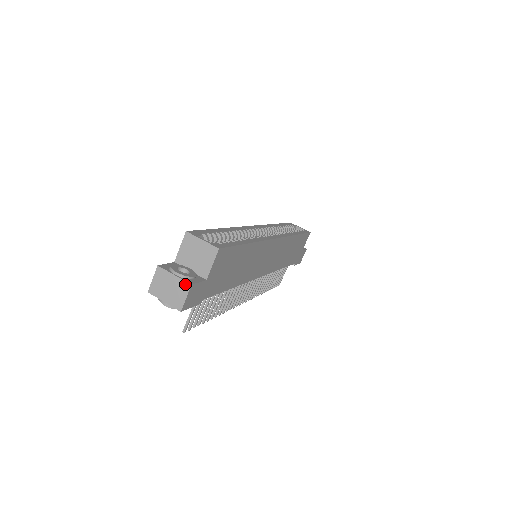
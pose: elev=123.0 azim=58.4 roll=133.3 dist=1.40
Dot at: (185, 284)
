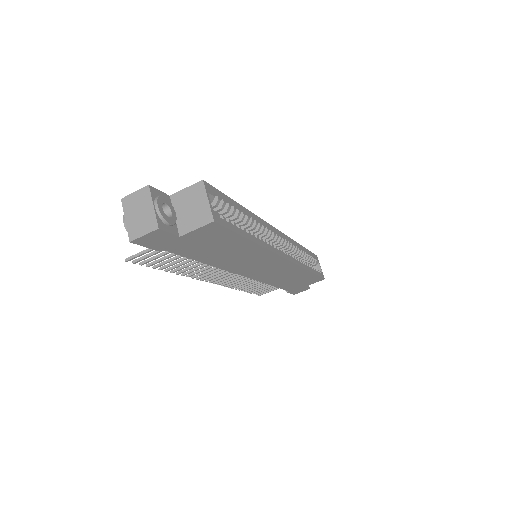
Dot at: (154, 223)
